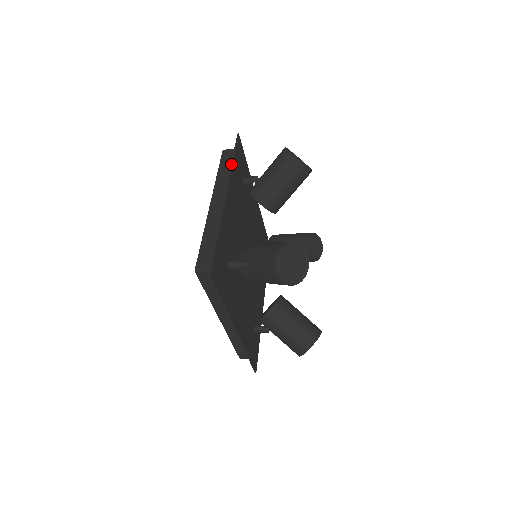
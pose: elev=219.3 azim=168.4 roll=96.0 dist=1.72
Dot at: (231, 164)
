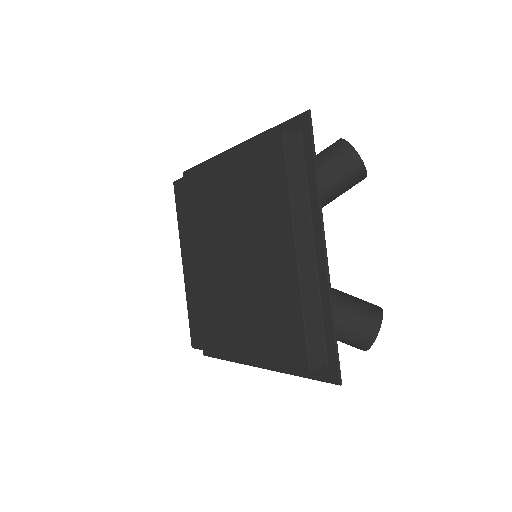
Dot at: (318, 183)
